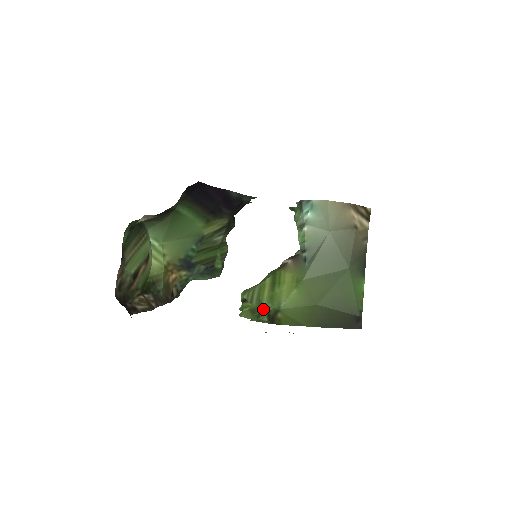
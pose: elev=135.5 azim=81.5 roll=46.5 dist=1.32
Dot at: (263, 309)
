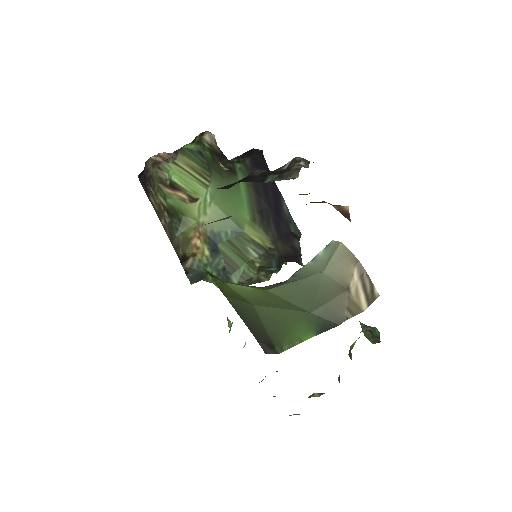
Dot at: (215, 276)
